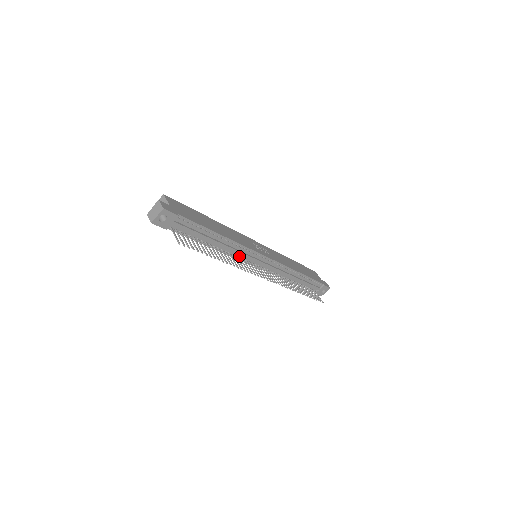
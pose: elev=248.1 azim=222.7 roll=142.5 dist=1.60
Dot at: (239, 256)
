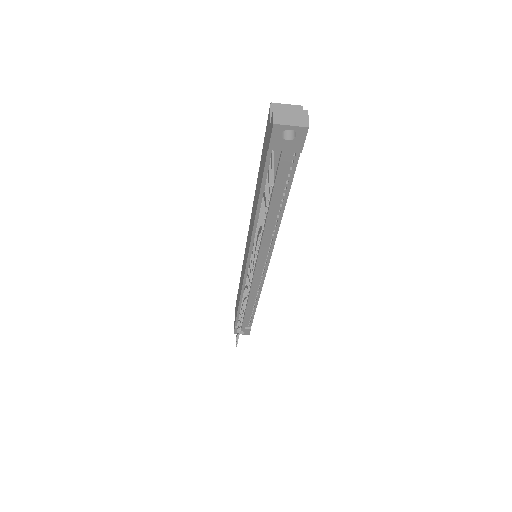
Dot at: occluded
